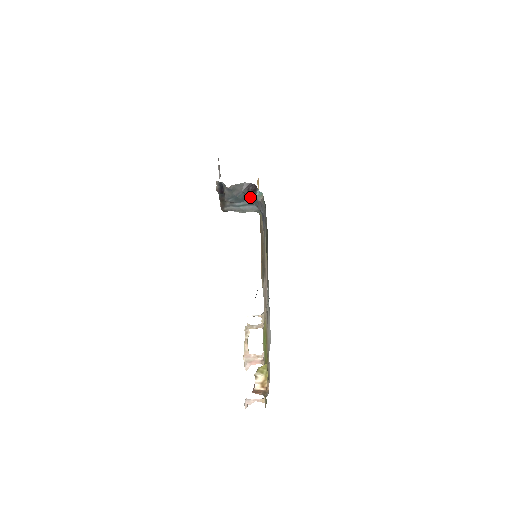
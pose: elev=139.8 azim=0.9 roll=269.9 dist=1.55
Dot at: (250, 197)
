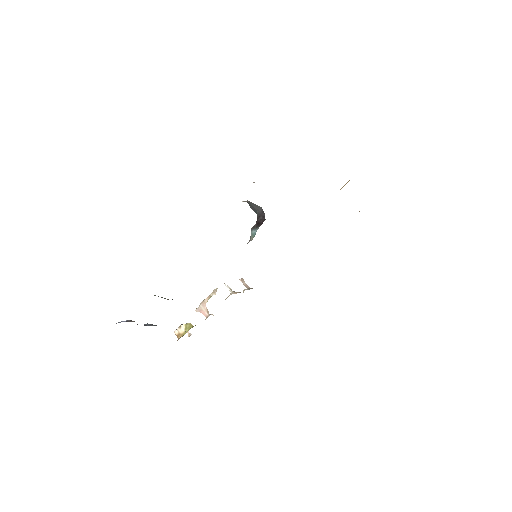
Dot at: (257, 223)
